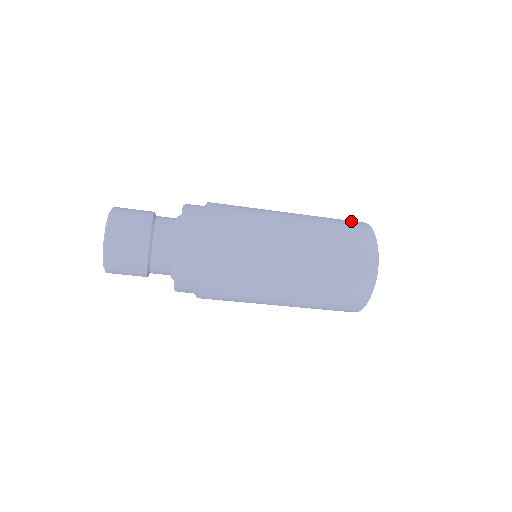
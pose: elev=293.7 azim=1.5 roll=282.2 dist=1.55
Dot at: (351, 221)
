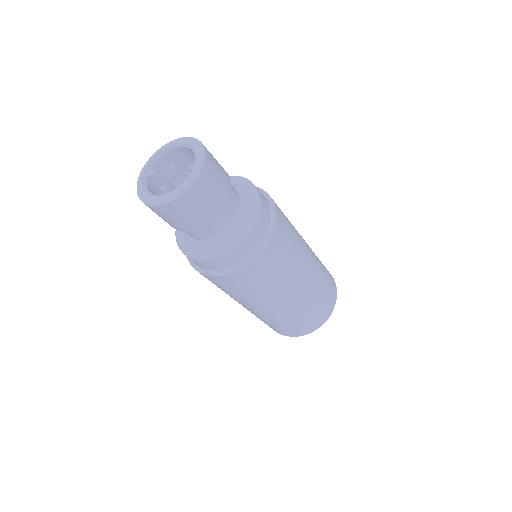
Dot at: occluded
